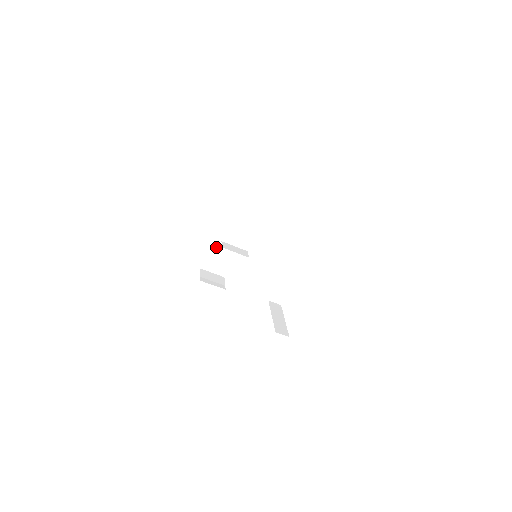
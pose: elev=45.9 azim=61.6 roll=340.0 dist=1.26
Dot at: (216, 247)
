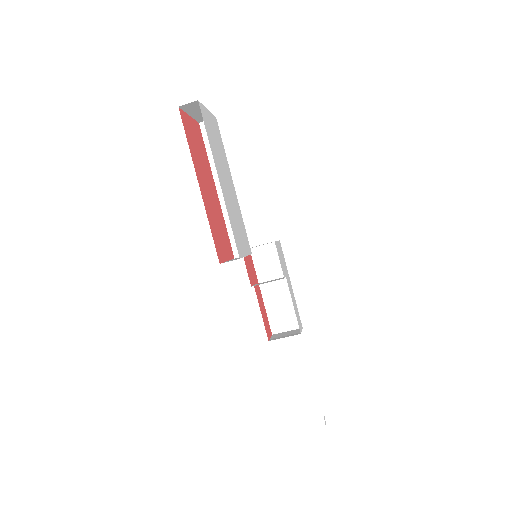
Dot at: (269, 301)
